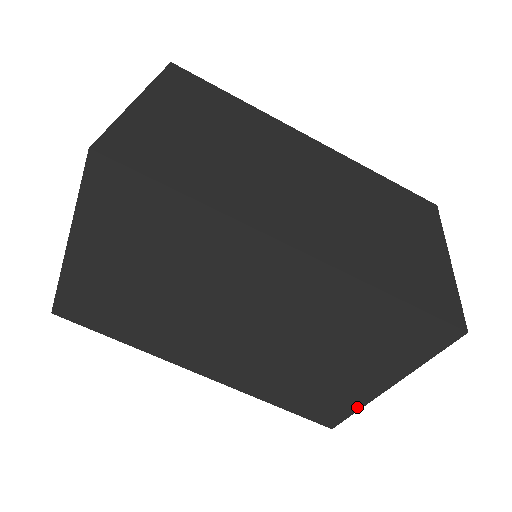
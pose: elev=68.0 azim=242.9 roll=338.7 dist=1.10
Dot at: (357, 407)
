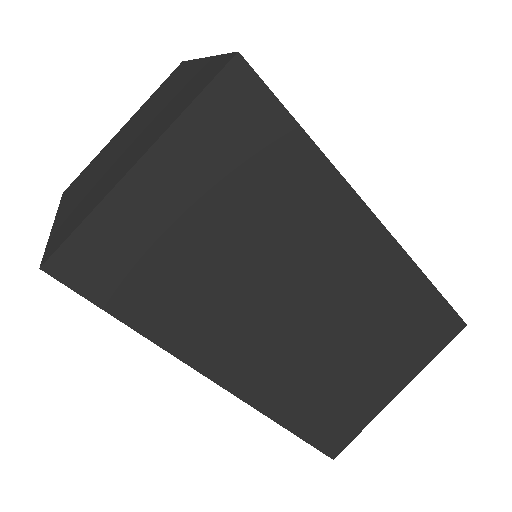
Dot at: occluded
